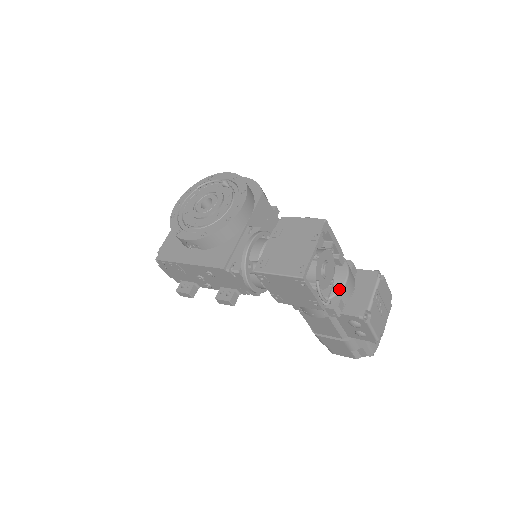
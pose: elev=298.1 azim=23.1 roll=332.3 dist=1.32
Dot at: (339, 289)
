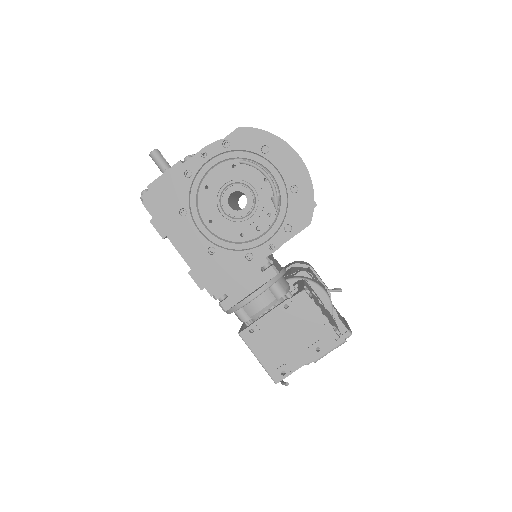
Dot at: occluded
